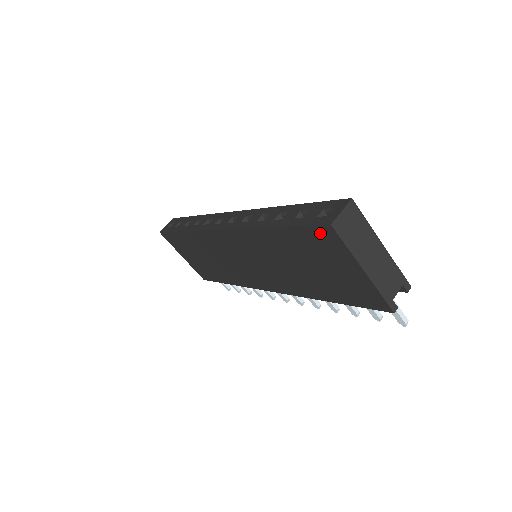
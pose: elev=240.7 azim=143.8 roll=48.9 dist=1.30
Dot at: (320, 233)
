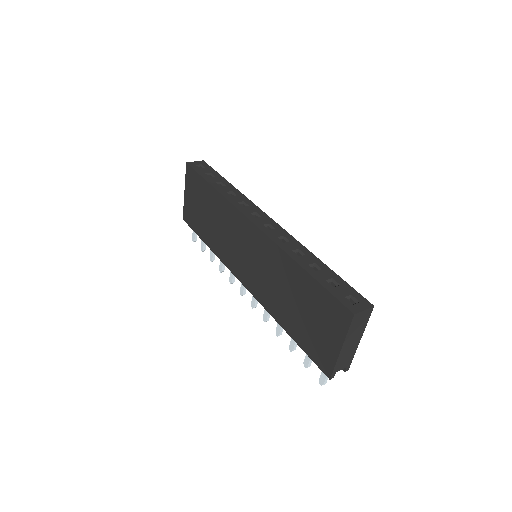
Dot at: (339, 309)
